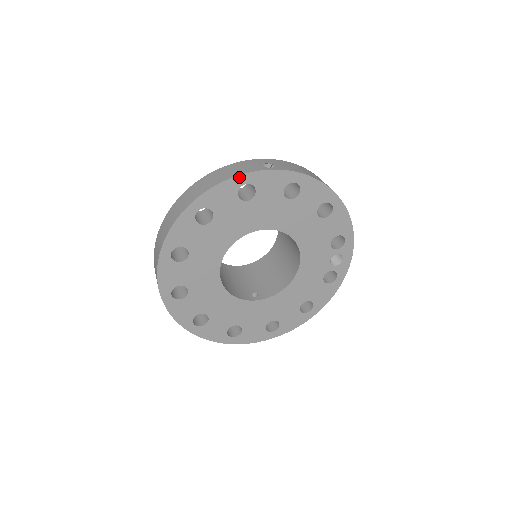
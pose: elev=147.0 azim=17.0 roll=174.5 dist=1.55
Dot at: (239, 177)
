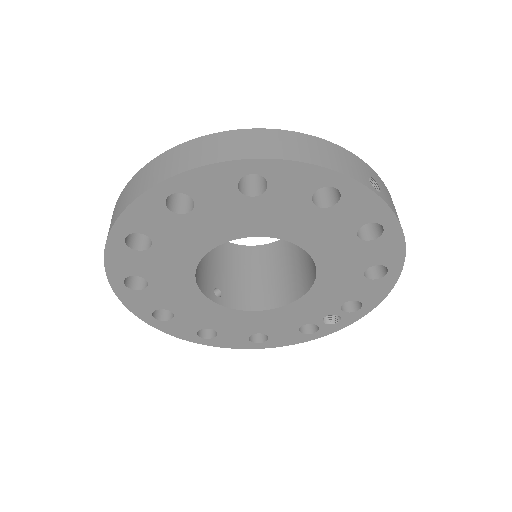
Dot at: (338, 174)
